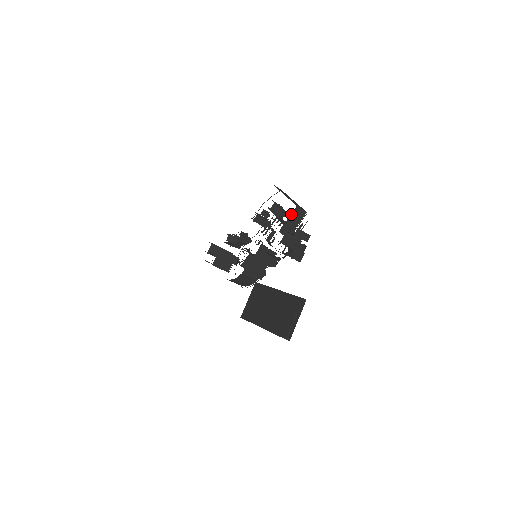
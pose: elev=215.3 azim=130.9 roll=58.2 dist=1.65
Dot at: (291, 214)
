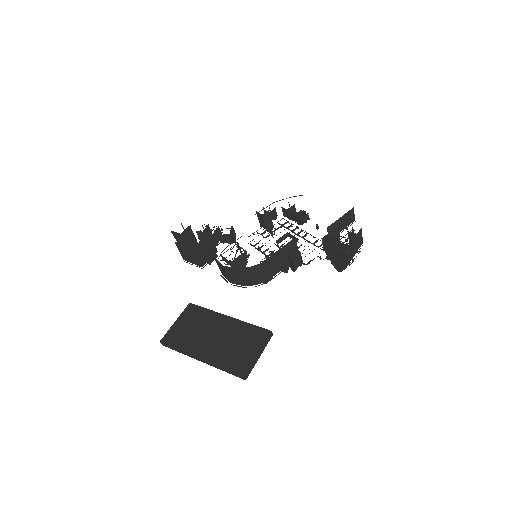
Dot at: (345, 213)
